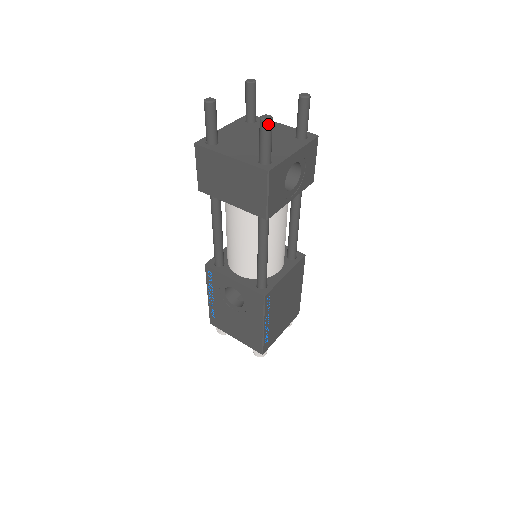
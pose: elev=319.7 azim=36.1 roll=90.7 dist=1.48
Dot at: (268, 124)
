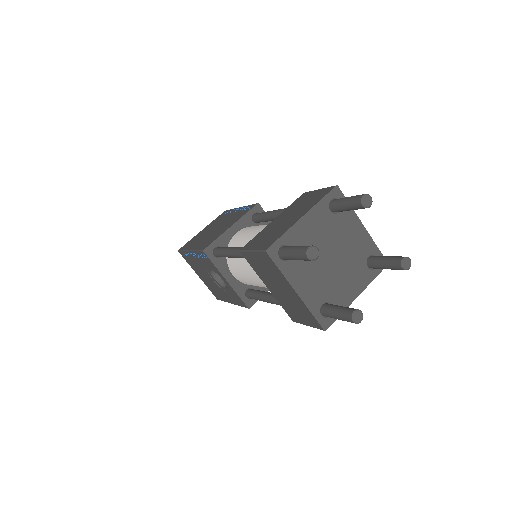
Dot at: (355, 323)
